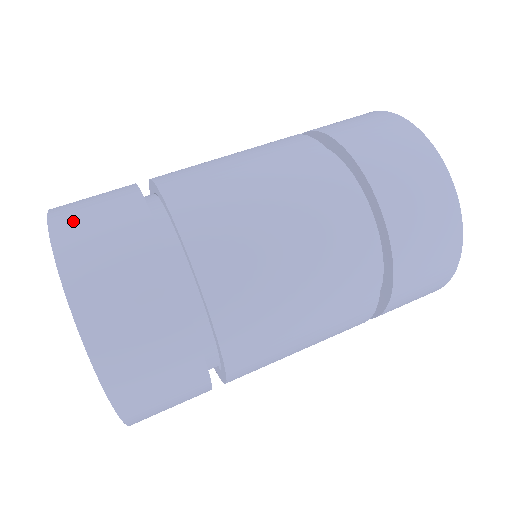
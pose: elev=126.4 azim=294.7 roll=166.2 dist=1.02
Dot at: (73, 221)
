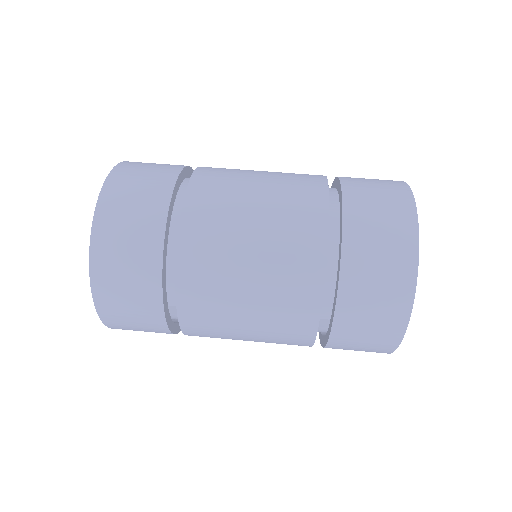
Dot at: (134, 165)
